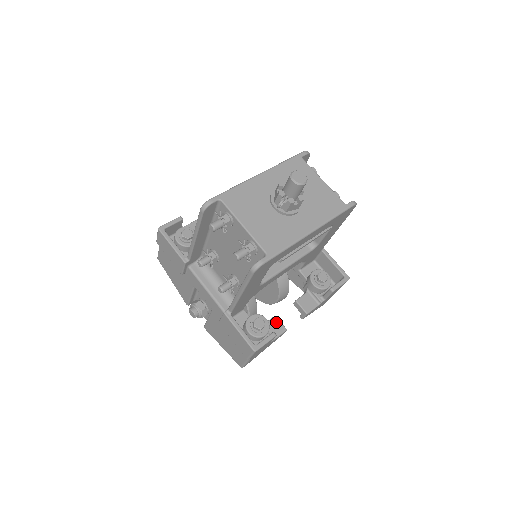
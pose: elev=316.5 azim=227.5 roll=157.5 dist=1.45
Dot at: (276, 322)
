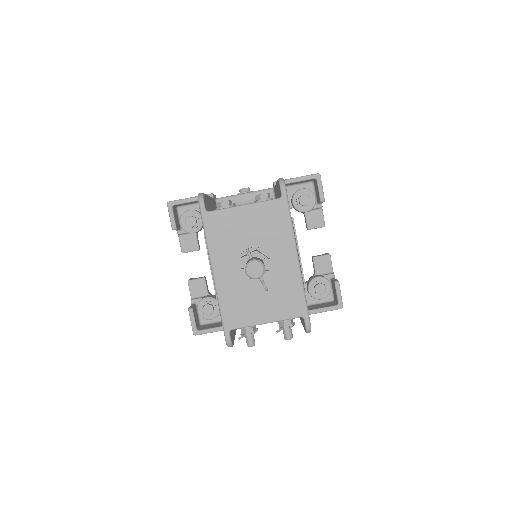
Dot at: (319, 261)
